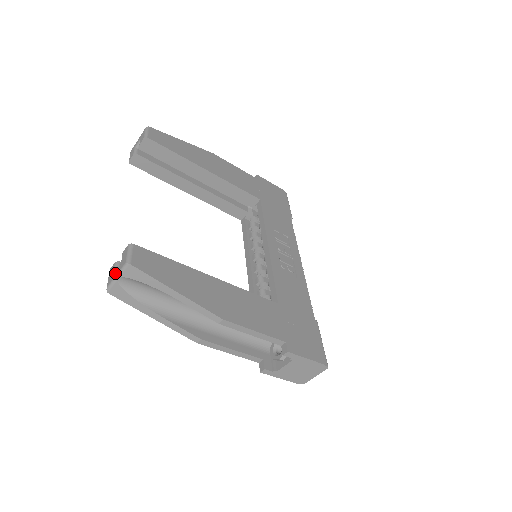
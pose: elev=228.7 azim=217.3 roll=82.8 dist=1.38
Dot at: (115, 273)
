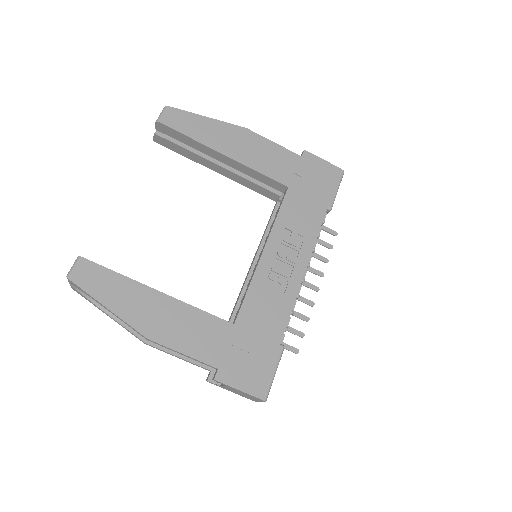
Dot at: occluded
